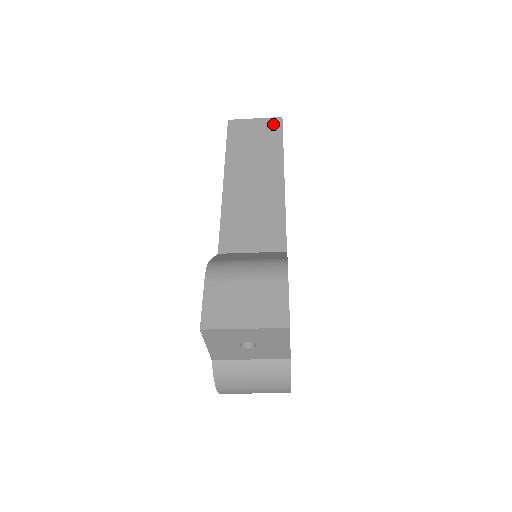
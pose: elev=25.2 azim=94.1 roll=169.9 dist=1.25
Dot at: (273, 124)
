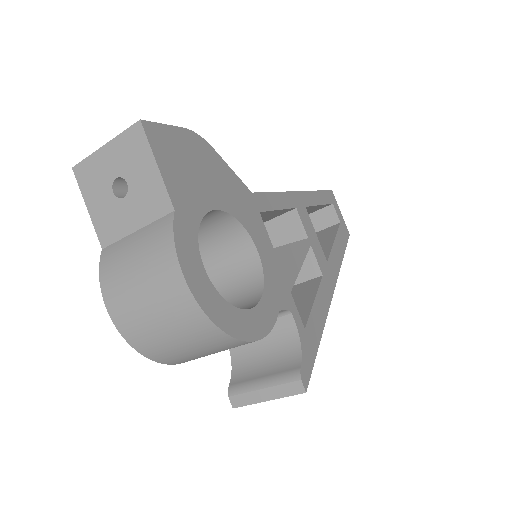
Dot at: occluded
